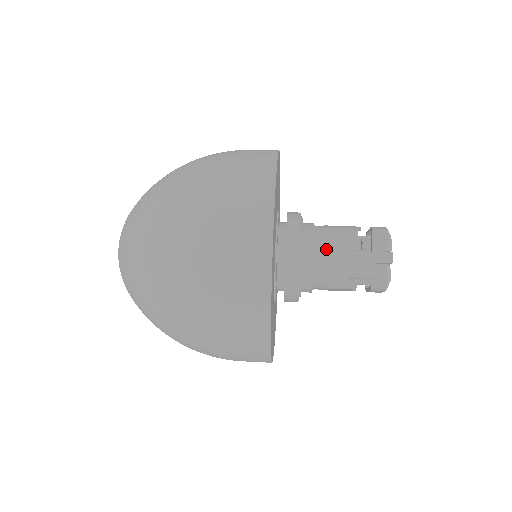
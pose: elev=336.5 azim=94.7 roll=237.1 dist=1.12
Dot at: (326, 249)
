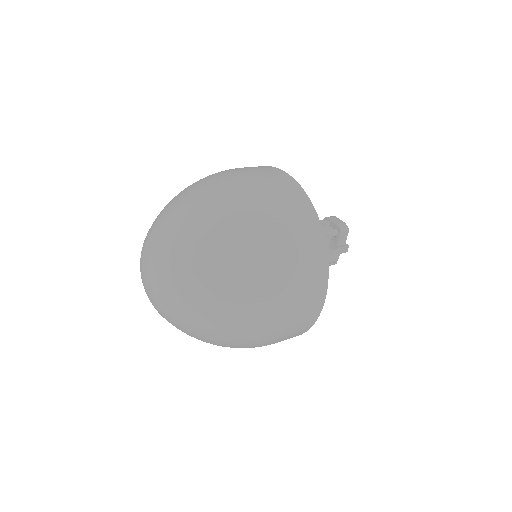
Dot at: occluded
